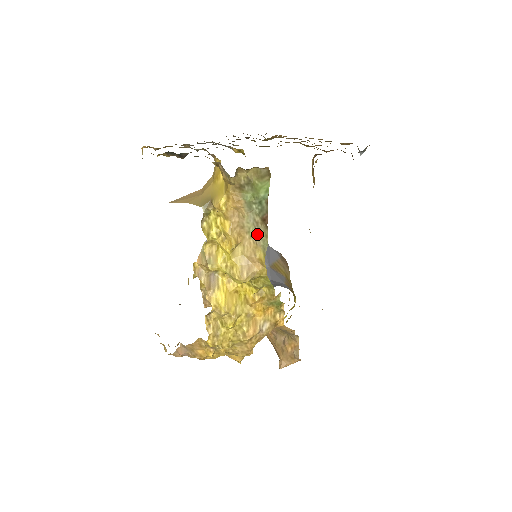
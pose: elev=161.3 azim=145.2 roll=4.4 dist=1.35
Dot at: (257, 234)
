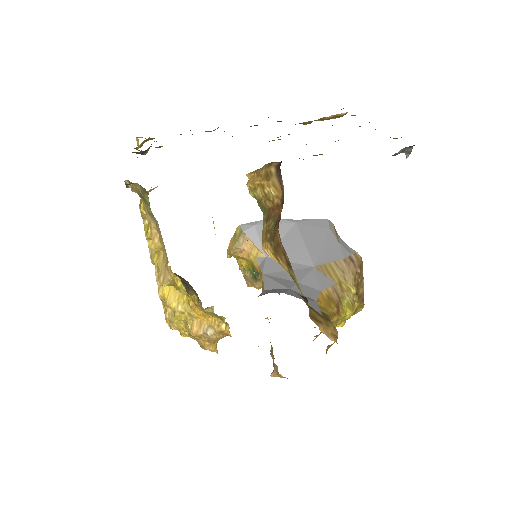
Dot at: (164, 245)
